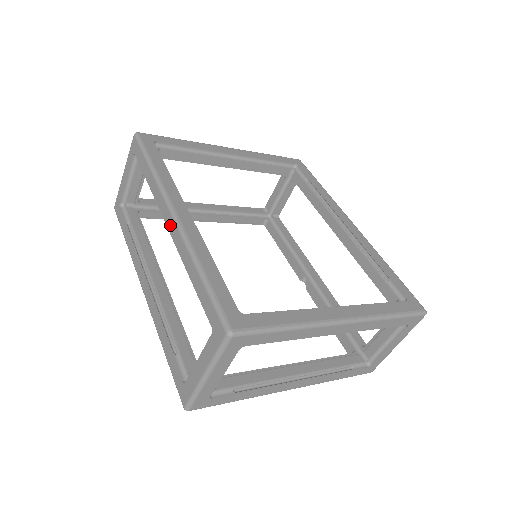
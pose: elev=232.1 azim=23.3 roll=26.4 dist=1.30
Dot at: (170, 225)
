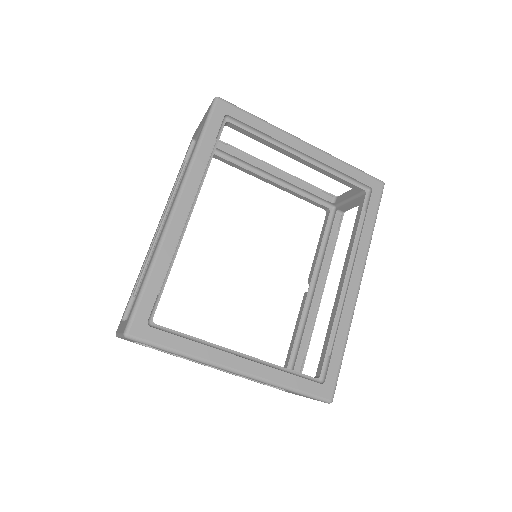
Dot at: (169, 213)
